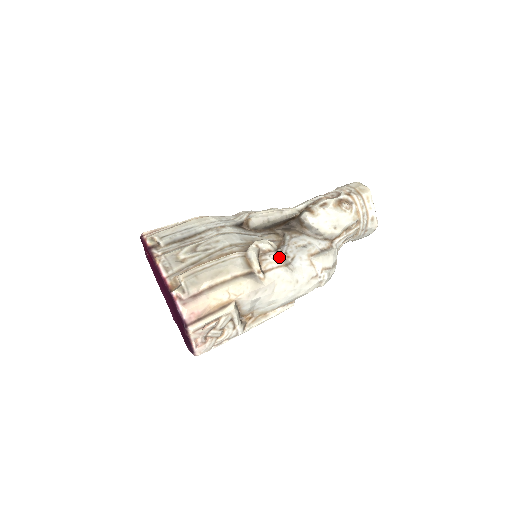
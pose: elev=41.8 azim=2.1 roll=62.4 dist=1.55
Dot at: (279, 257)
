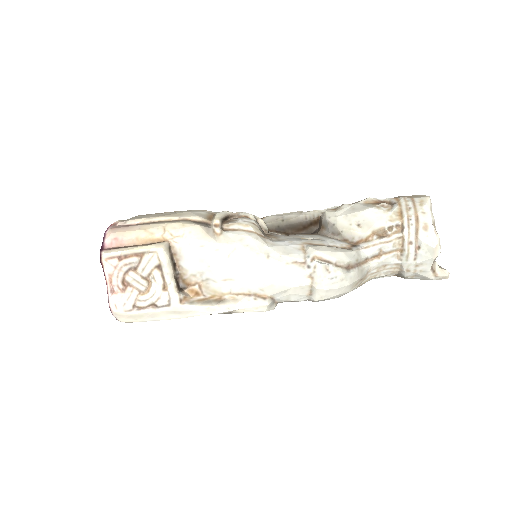
Dot at: (255, 225)
